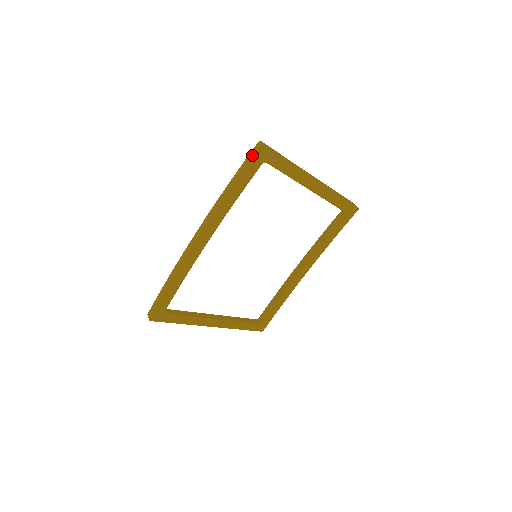
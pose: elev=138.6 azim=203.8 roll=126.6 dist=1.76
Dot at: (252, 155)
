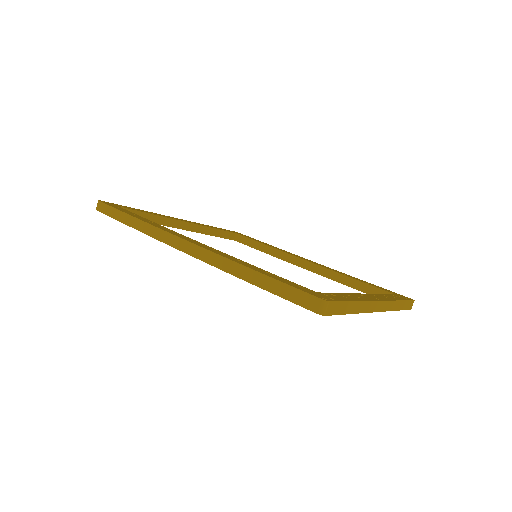
Dot at: (300, 300)
